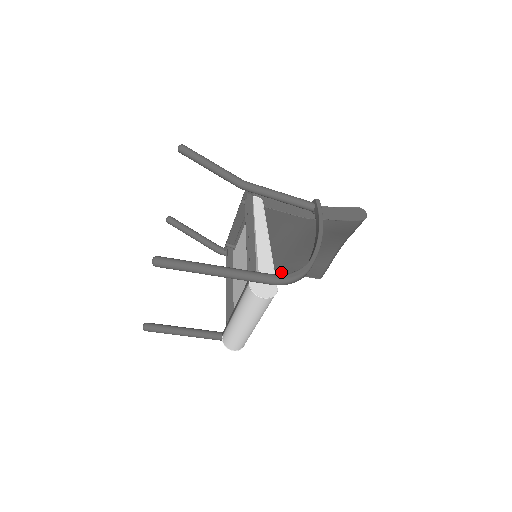
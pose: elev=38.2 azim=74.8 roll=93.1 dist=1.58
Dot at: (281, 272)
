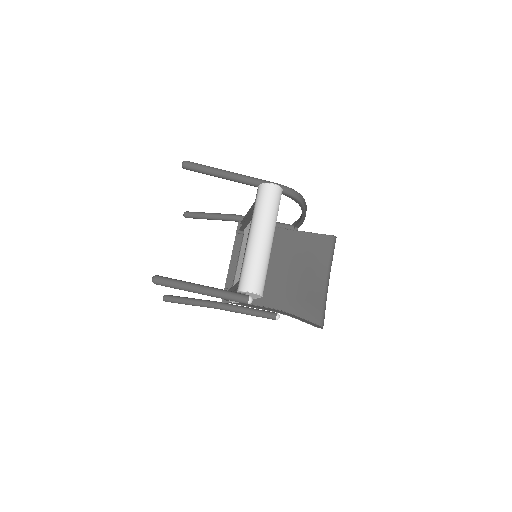
Dot at: (281, 310)
